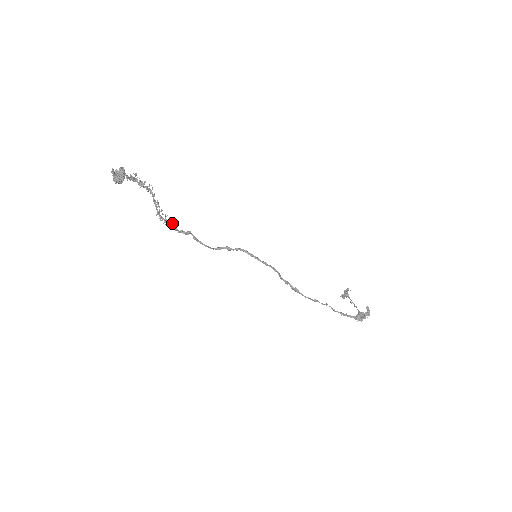
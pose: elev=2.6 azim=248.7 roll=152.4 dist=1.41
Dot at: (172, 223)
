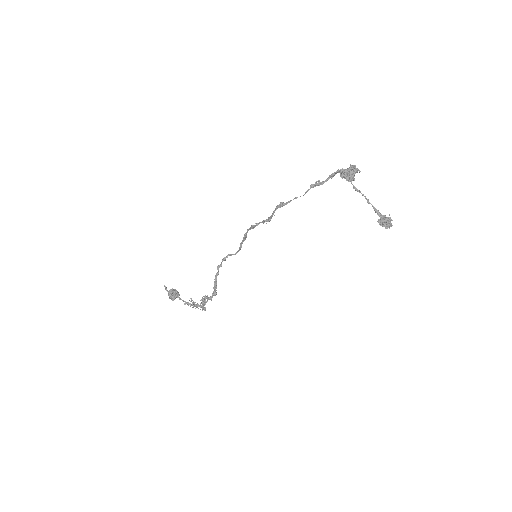
Dot at: occluded
